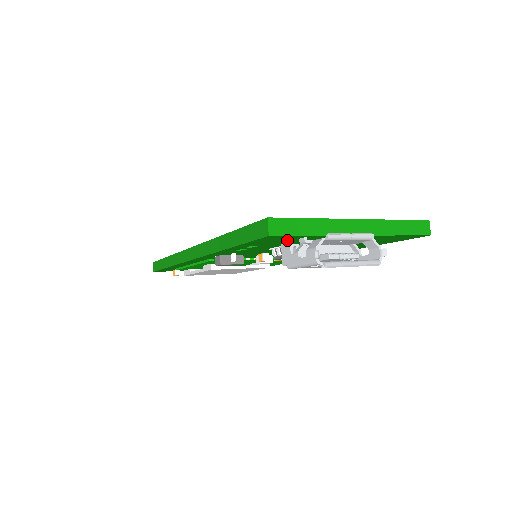
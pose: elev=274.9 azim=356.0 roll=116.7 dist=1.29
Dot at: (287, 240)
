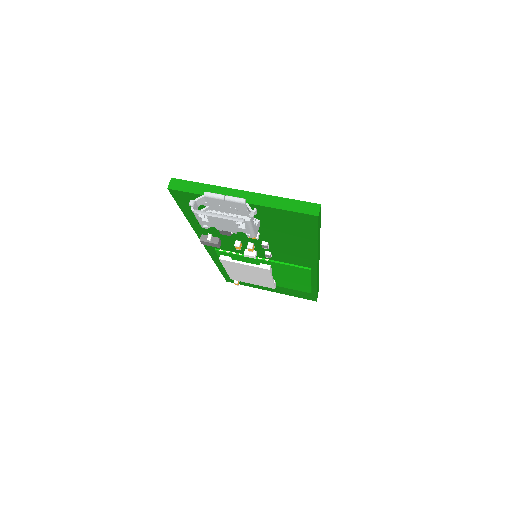
Dot at: occluded
